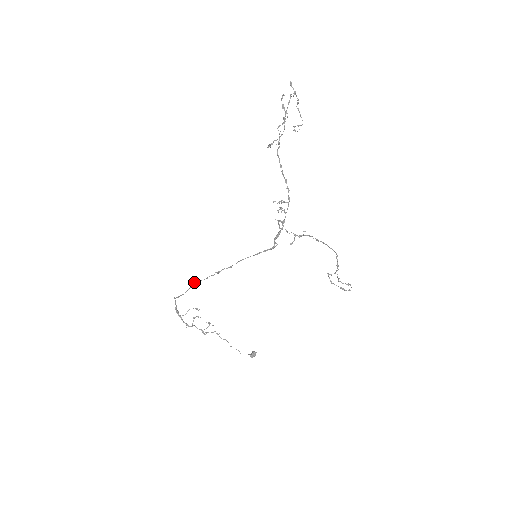
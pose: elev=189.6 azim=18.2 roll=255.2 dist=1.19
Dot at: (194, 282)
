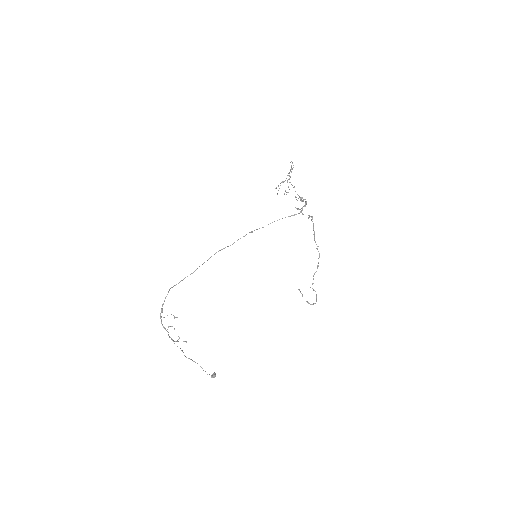
Dot at: (215, 253)
